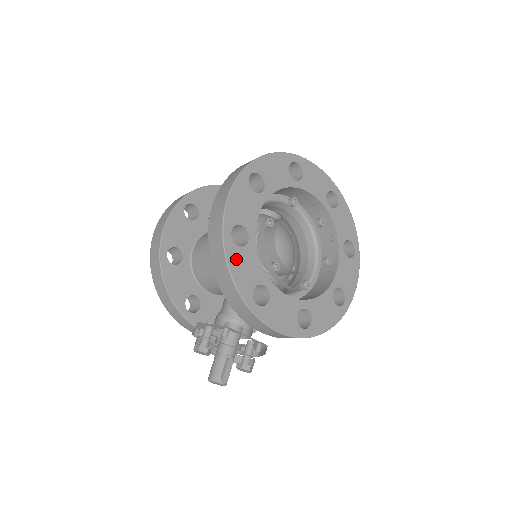
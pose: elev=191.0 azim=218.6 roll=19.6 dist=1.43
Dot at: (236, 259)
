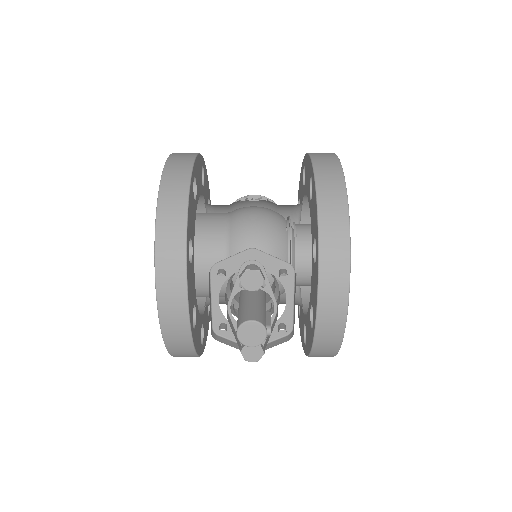
Dot at: occluded
